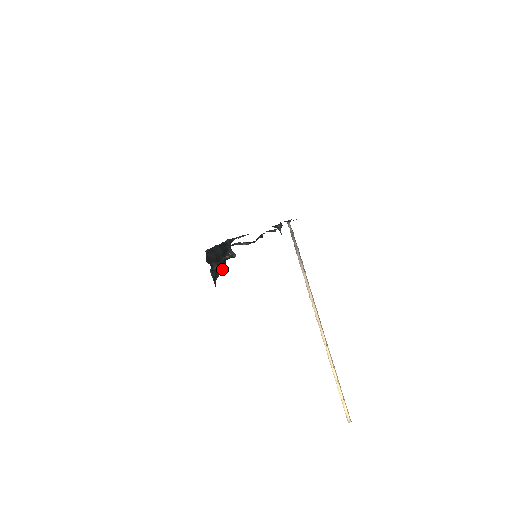
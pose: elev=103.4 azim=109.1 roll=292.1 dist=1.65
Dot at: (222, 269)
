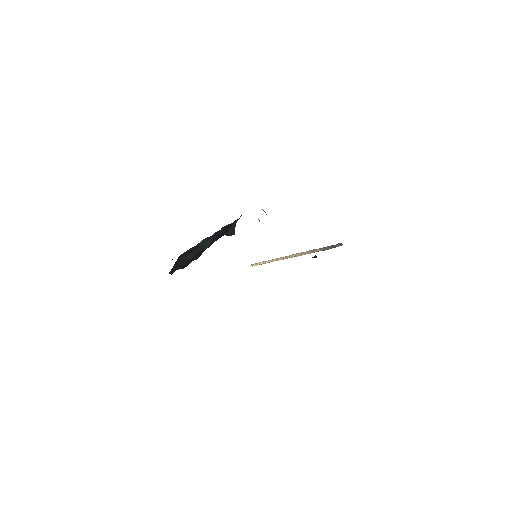
Dot at: occluded
